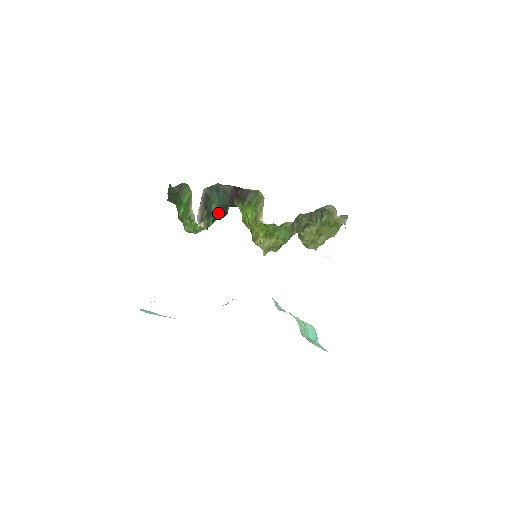
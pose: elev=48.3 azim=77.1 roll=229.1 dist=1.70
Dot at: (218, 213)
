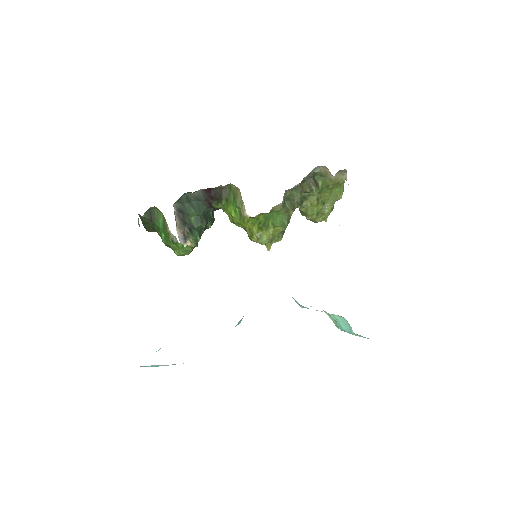
Dot at: (201, 224)
